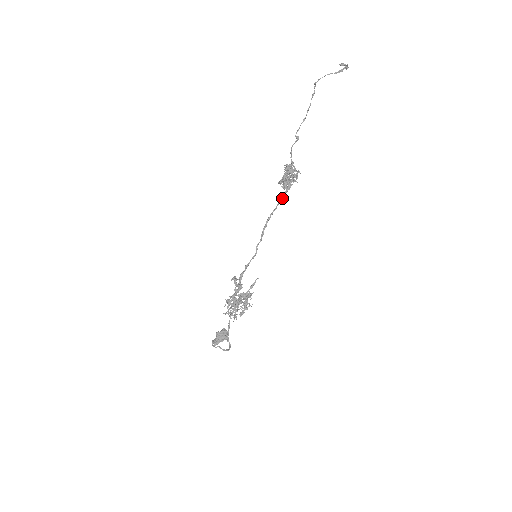
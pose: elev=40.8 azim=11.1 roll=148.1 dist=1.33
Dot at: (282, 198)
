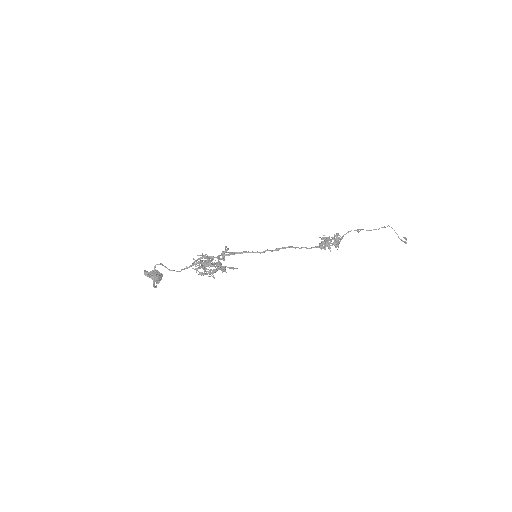
Dot at: (312, 247)
